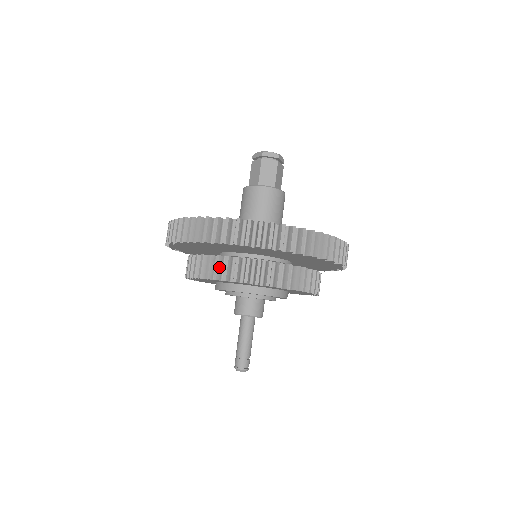
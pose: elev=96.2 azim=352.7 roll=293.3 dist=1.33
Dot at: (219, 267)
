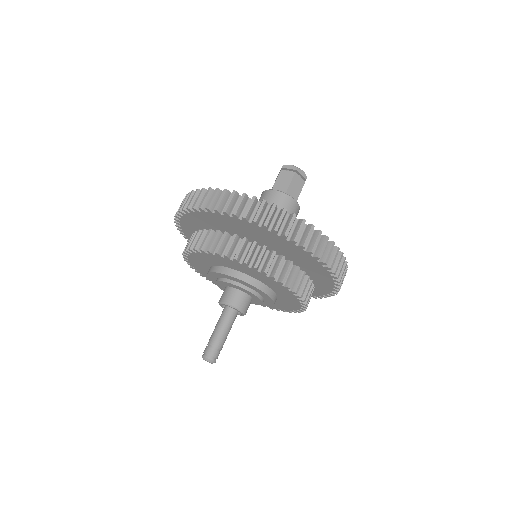
Dot at: (196, 240)
